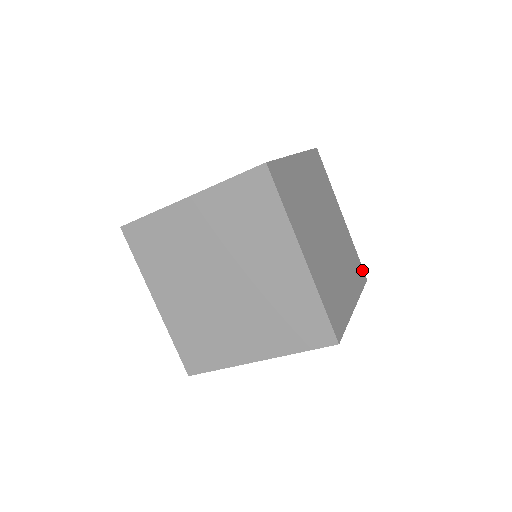
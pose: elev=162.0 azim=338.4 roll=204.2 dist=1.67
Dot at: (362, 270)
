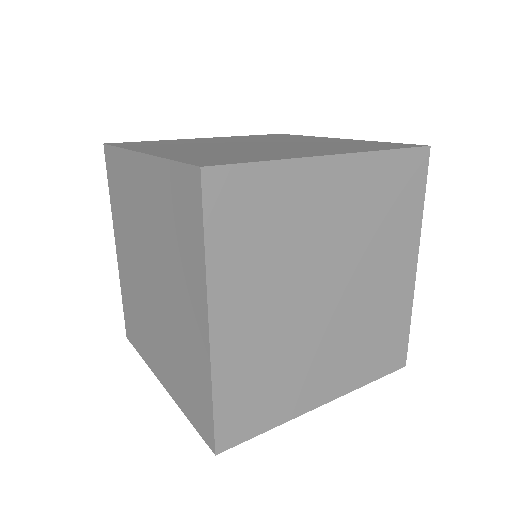
Dot at: occluded
